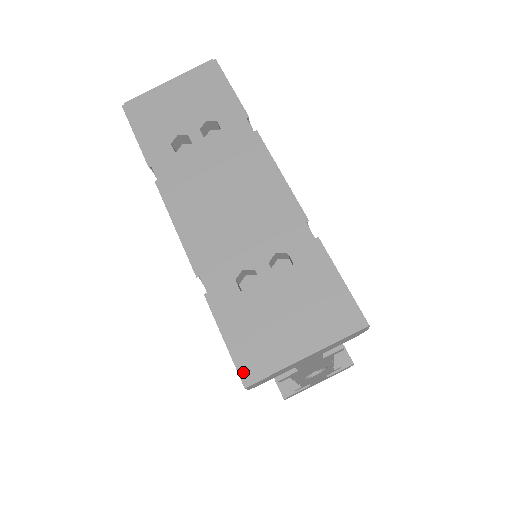
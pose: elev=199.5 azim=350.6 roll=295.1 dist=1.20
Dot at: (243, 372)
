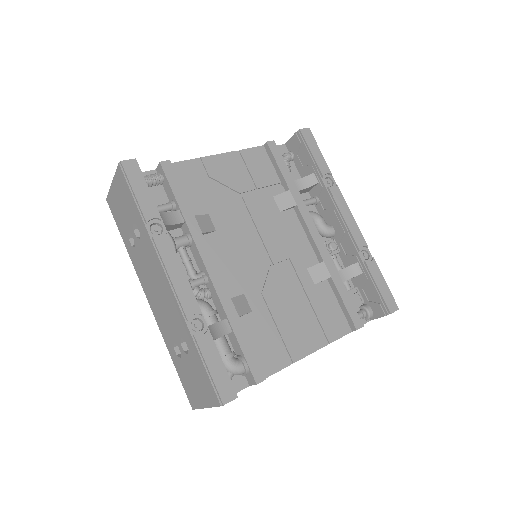
Dot at: (189, 401)
